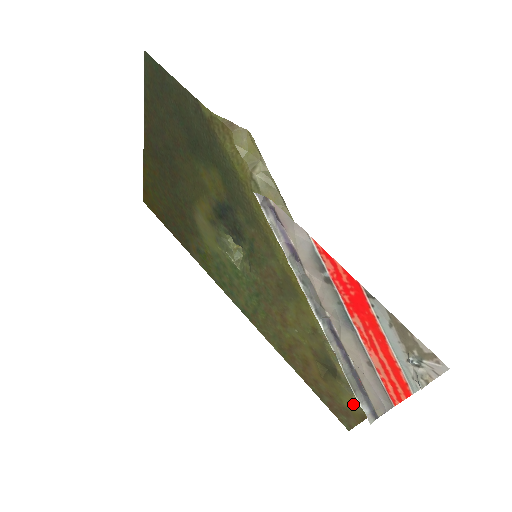
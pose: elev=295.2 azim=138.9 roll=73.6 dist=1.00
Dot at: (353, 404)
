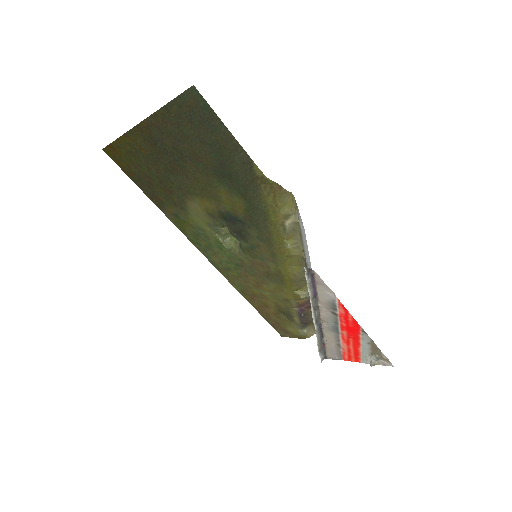
Dot at: (296, 332)
